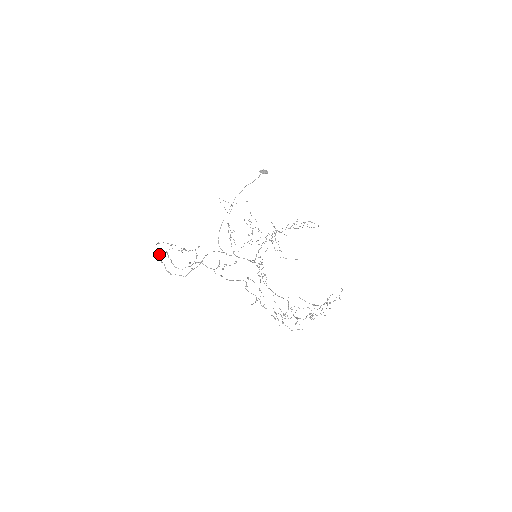
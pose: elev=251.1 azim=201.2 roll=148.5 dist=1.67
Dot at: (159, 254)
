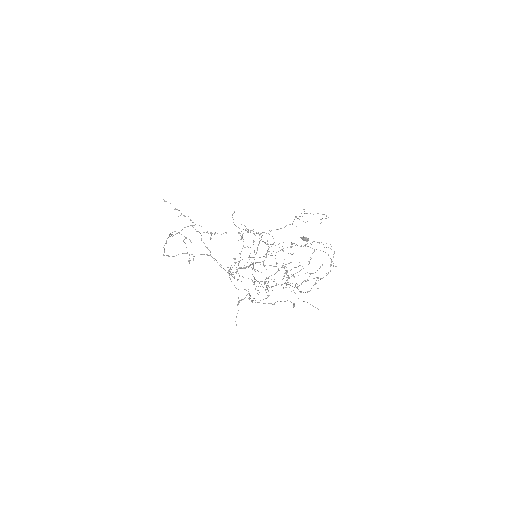
Dot at: (166, 243)
